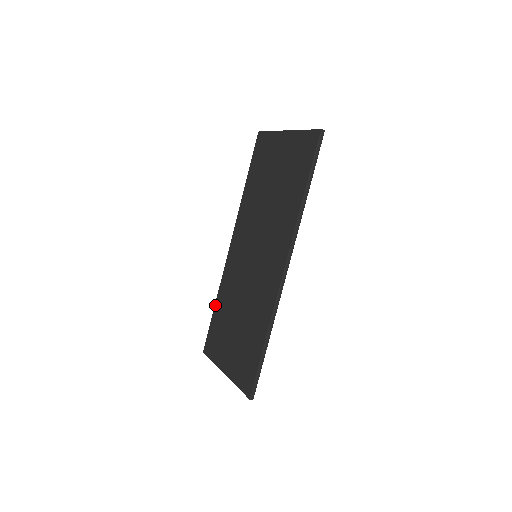
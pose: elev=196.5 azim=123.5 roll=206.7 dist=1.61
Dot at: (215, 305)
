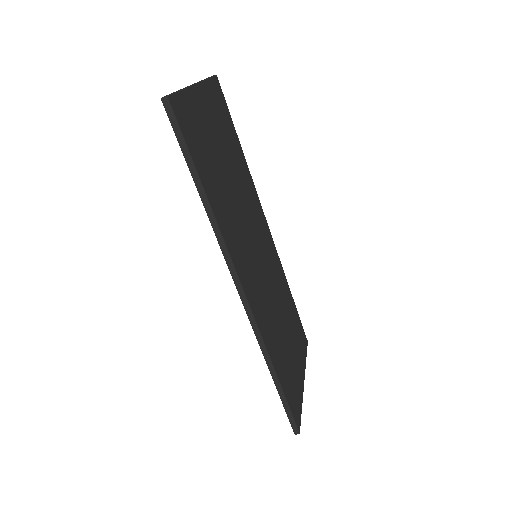
Dot at: occluded
